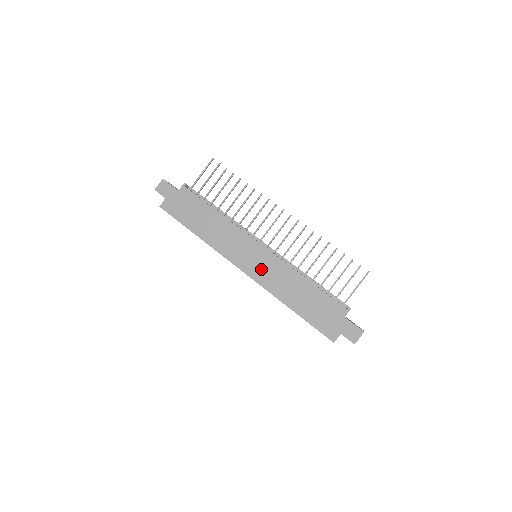
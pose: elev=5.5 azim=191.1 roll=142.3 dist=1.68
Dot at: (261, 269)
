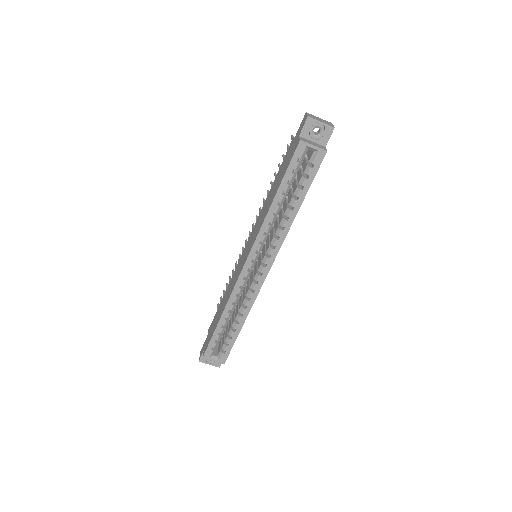
Dot at: (251, 243)
